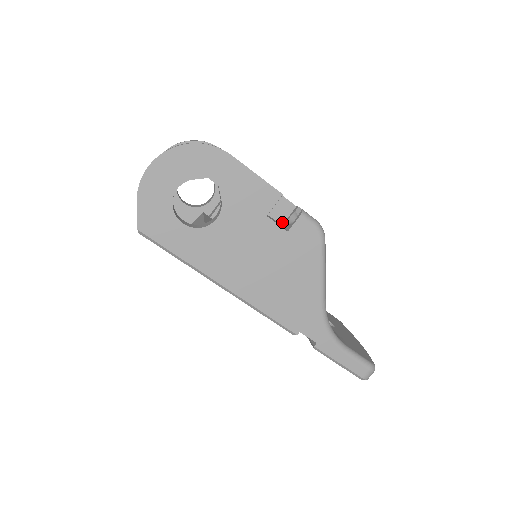
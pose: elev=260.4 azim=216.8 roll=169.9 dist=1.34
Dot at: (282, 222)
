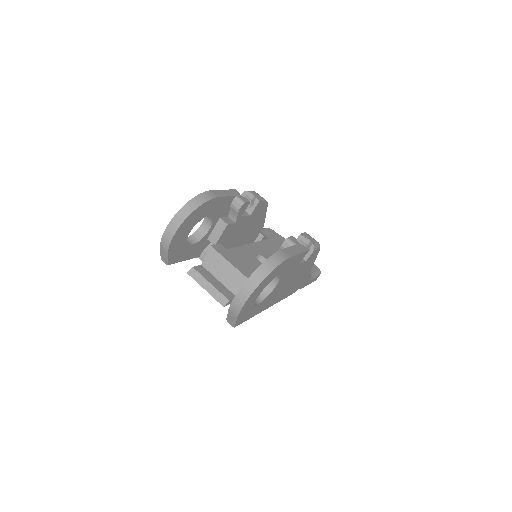
Dot at: (257, 214)
